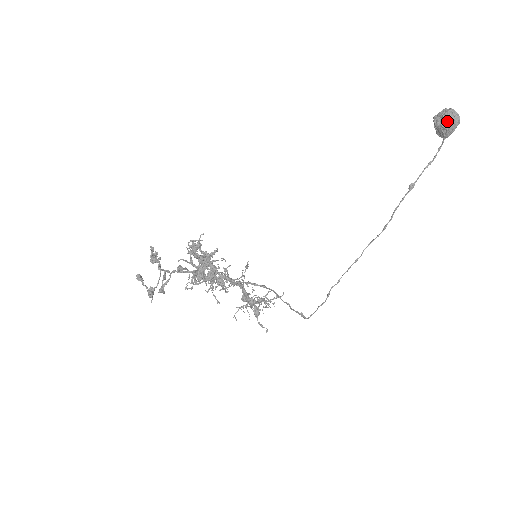
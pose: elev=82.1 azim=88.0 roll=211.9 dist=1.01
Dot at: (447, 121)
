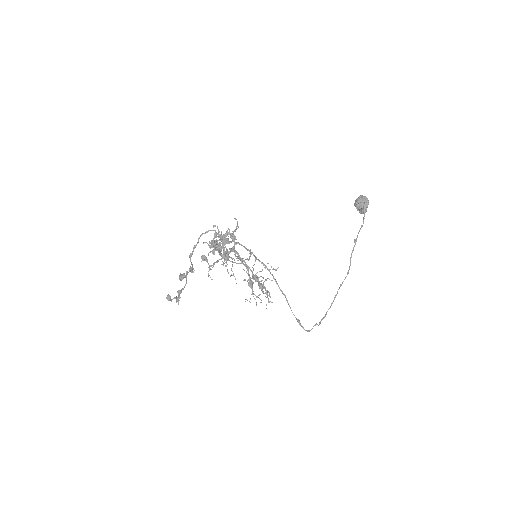
Dot at: (361, 201)
